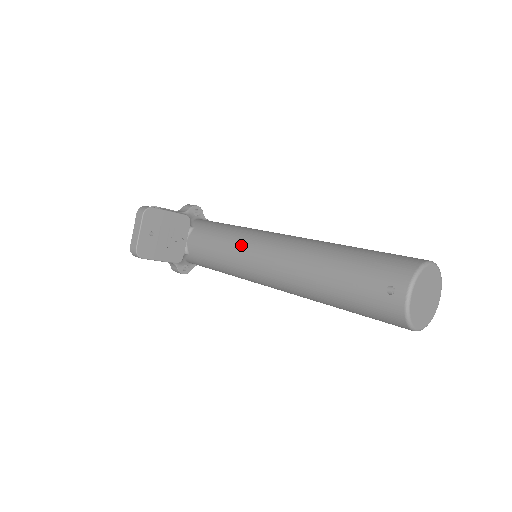
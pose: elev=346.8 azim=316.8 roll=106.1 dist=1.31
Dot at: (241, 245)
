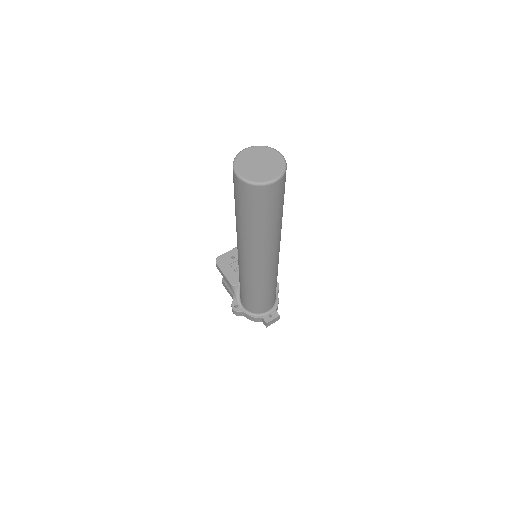
Dot at: occluded
